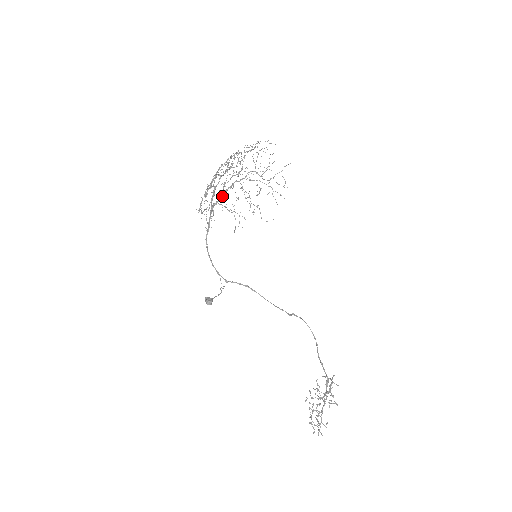
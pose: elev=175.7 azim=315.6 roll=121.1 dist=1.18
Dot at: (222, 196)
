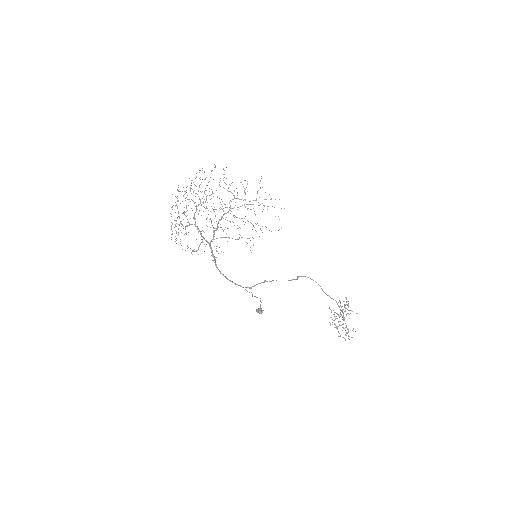
Dot at: (215, 230)
